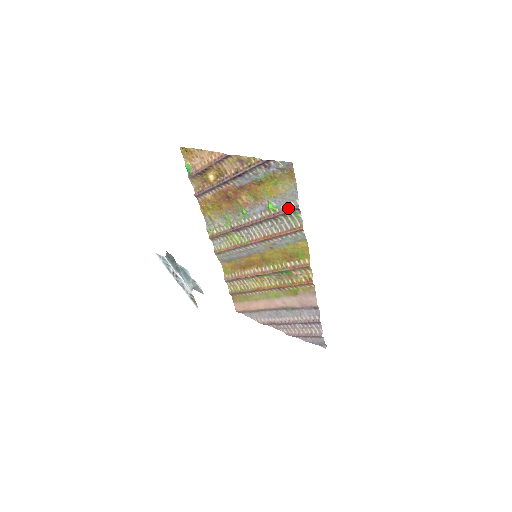
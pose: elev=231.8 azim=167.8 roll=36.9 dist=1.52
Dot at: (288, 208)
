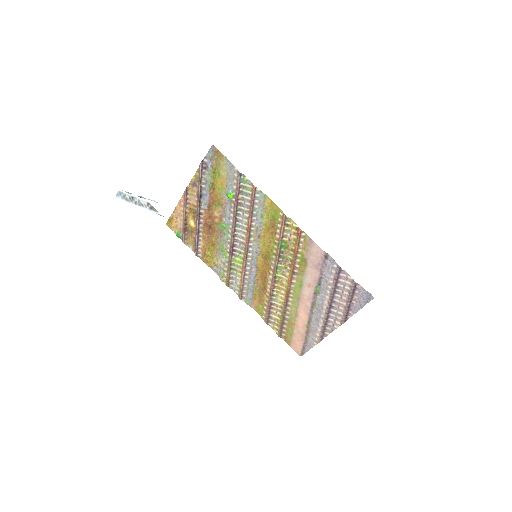
Dot at: (236, 182)
